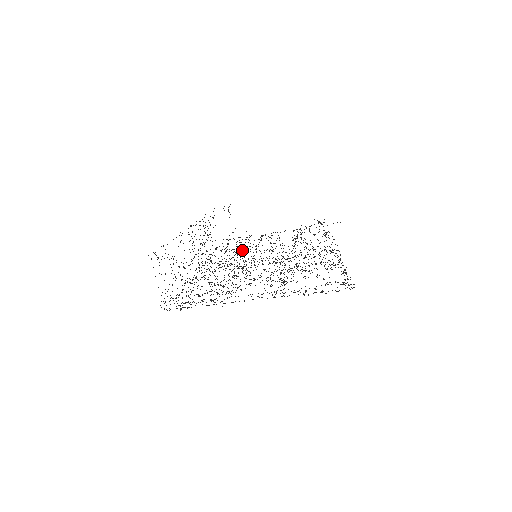
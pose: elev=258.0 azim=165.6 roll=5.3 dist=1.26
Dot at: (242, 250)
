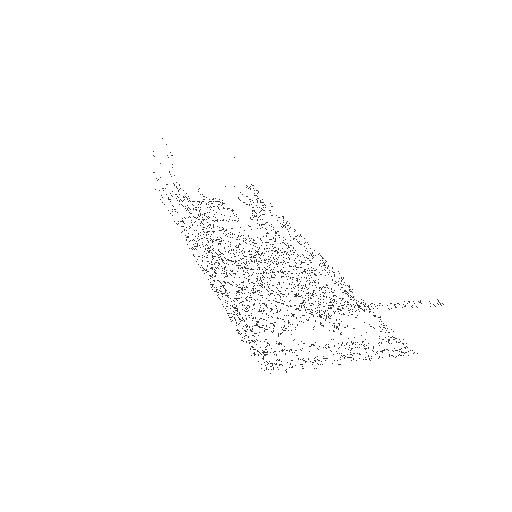
Dot at: (208, 225)
